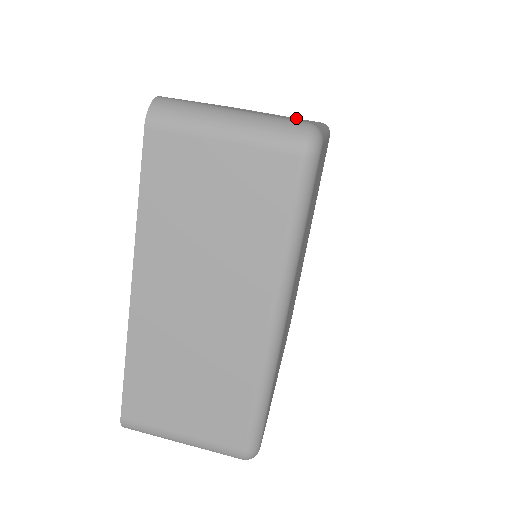
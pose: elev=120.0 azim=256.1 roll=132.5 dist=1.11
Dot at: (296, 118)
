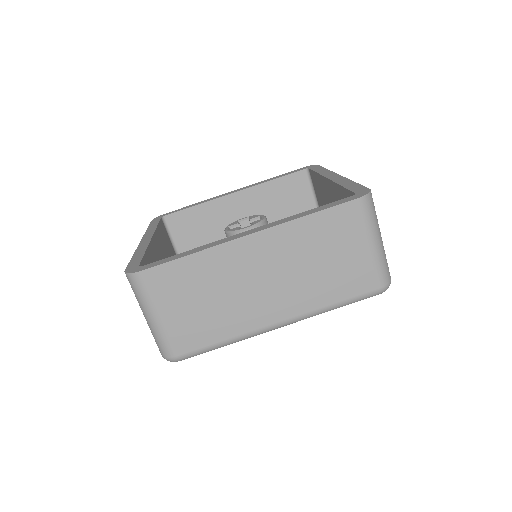
Dot at: (336, 280)
